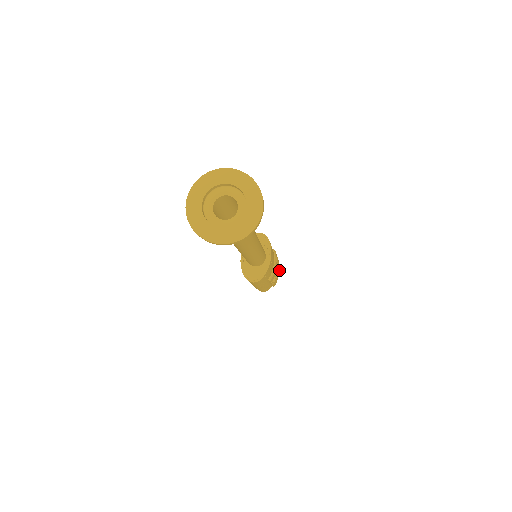
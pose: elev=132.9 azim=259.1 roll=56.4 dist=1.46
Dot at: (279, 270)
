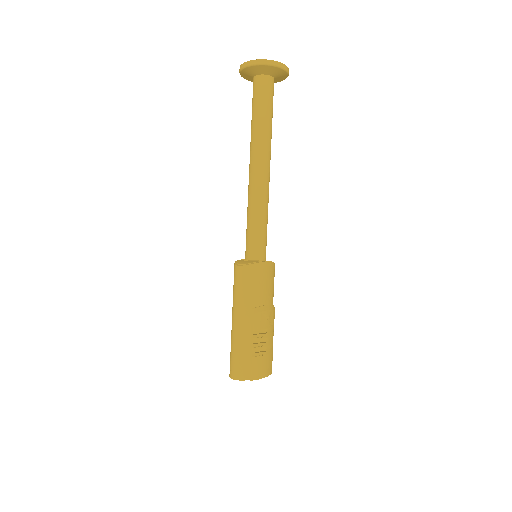
Dot at: (267, 375)
